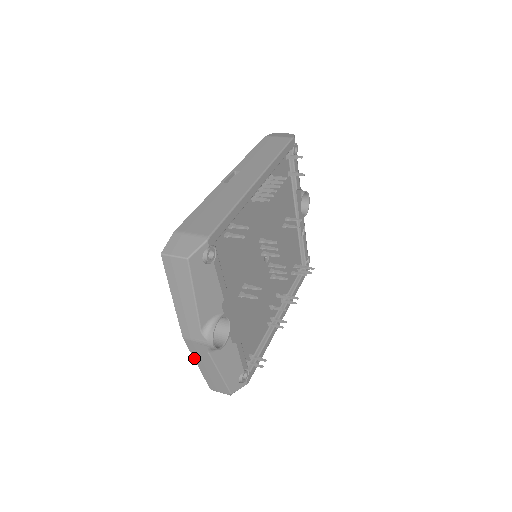
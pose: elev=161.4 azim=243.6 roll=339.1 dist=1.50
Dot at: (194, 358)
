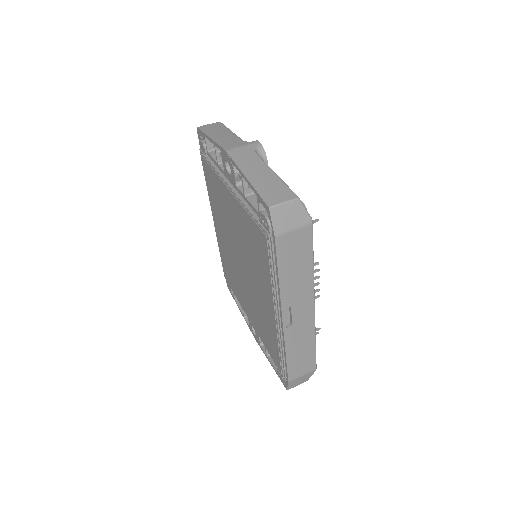
Dot at: (245, 320)
